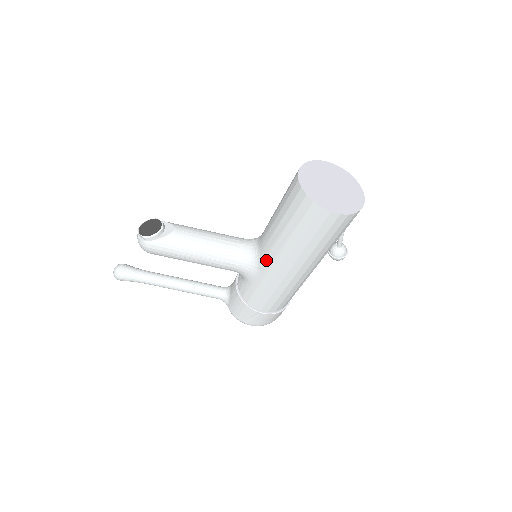
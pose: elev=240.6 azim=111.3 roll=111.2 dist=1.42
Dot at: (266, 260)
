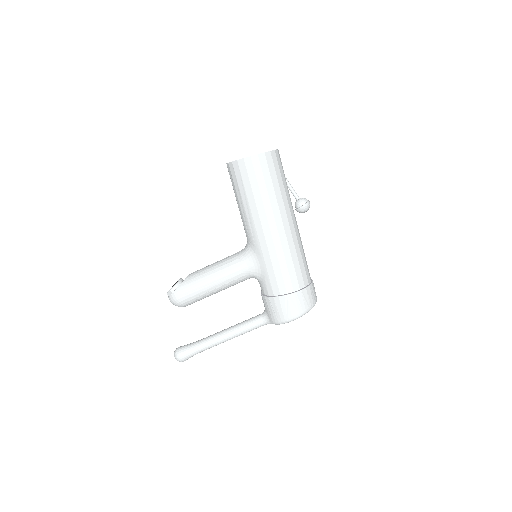
Dot at: (253, 239)
